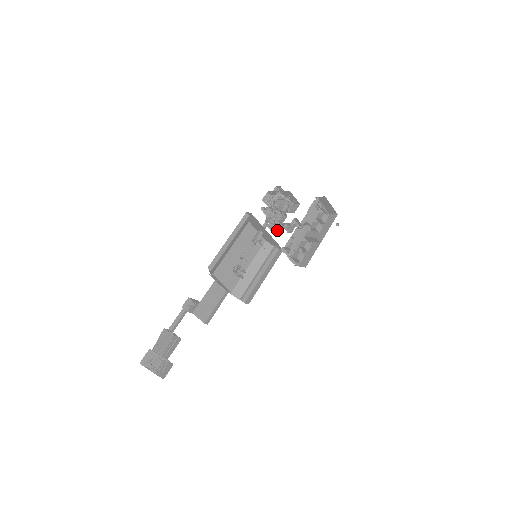
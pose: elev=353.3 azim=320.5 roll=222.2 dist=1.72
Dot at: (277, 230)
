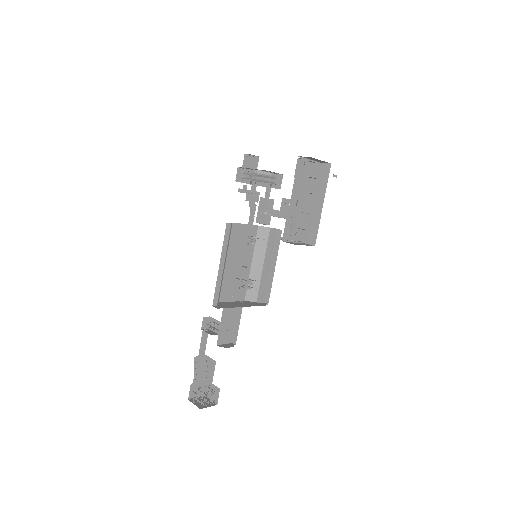
Dot at: (269, 223)
